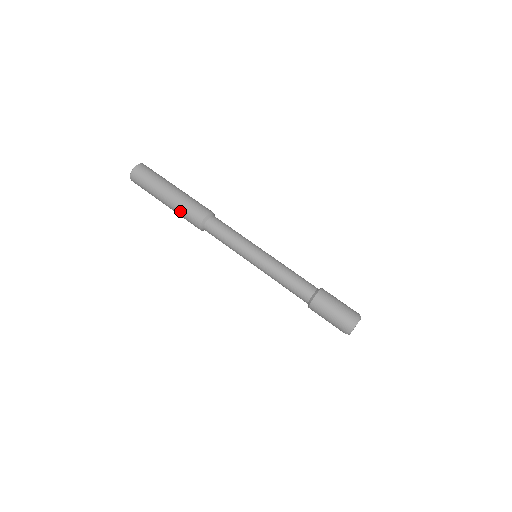
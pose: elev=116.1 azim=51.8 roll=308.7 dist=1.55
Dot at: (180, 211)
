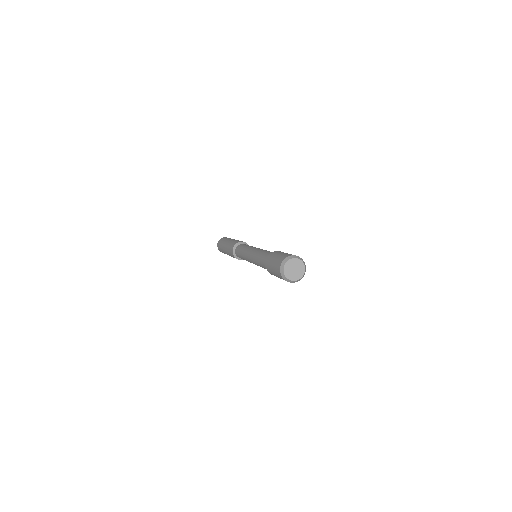
Dot at: (228, 251)
